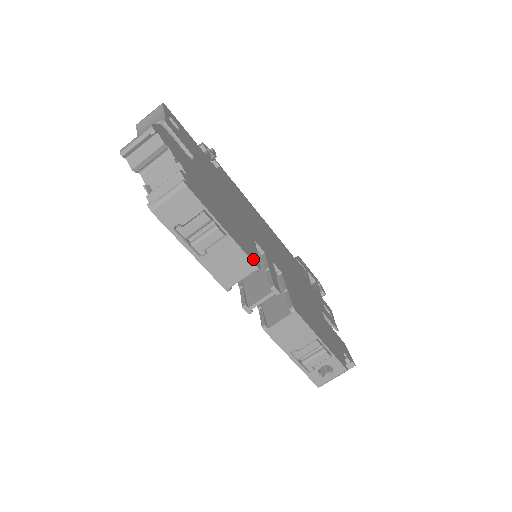
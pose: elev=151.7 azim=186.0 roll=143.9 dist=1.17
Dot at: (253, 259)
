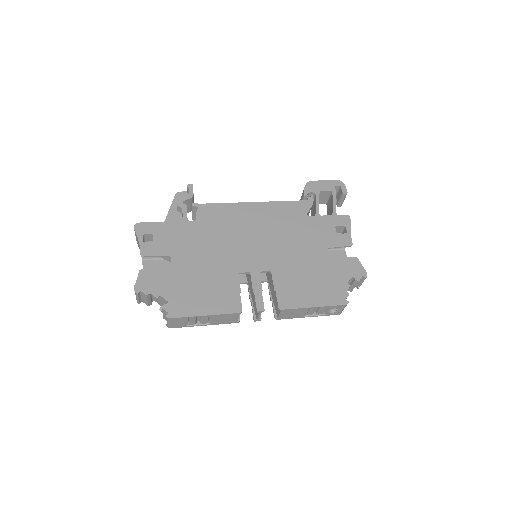
Dot at: (234, 309)
